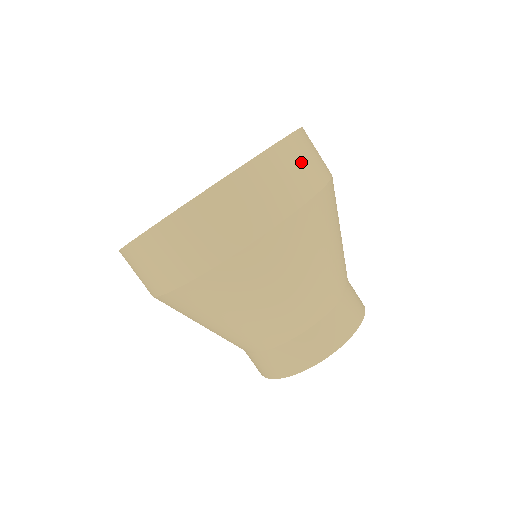
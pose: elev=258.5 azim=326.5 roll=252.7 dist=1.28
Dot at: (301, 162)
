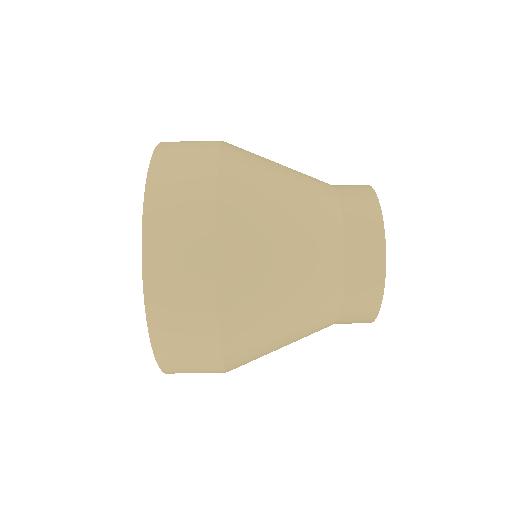
Dot at: (176, 249)
